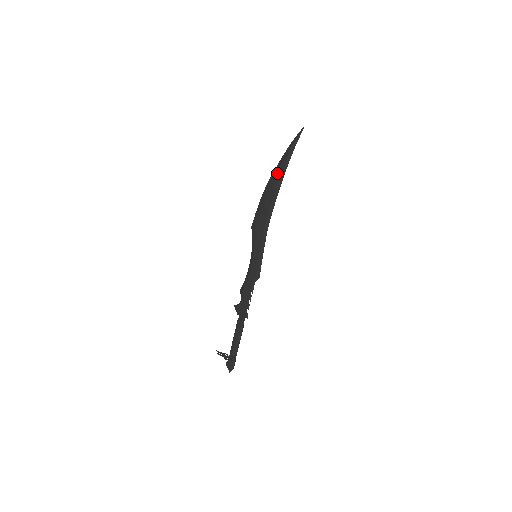
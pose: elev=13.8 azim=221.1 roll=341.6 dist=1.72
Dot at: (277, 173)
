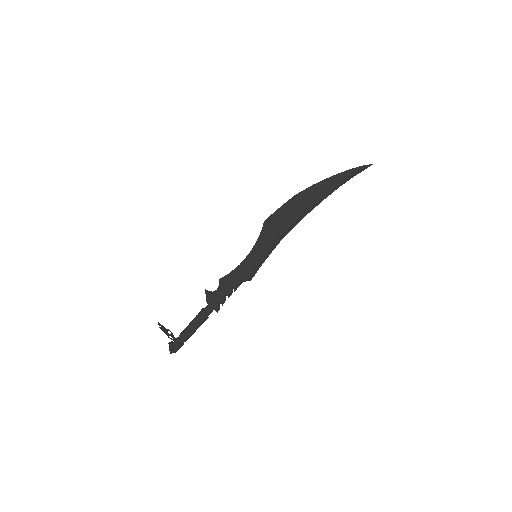
Dot at: (322, 188)
